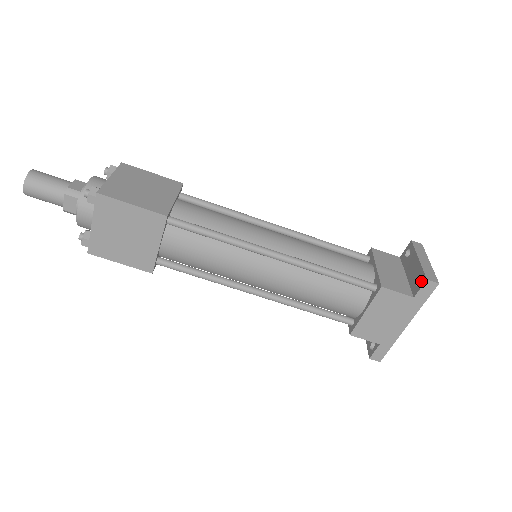
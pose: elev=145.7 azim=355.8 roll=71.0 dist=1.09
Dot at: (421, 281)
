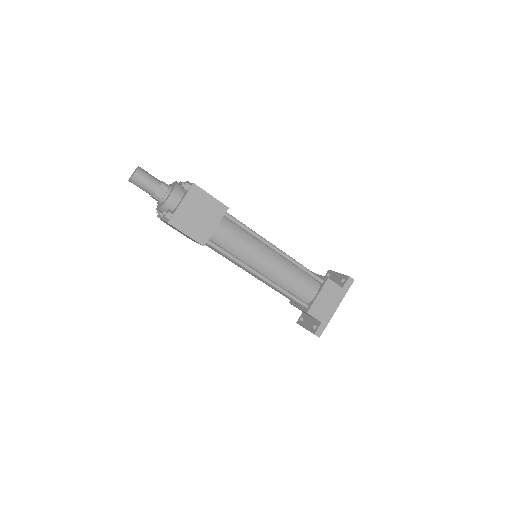
Dot at: (345, 279)
